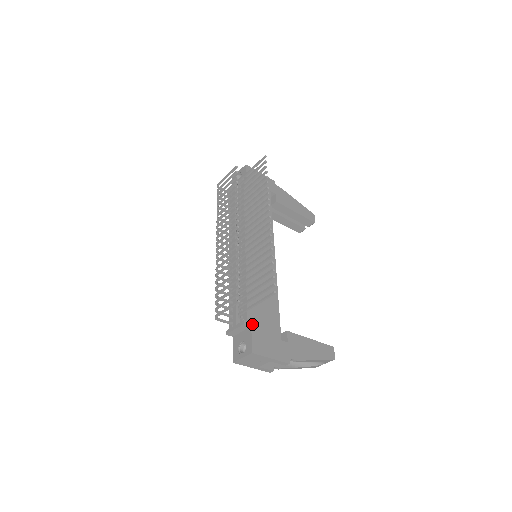
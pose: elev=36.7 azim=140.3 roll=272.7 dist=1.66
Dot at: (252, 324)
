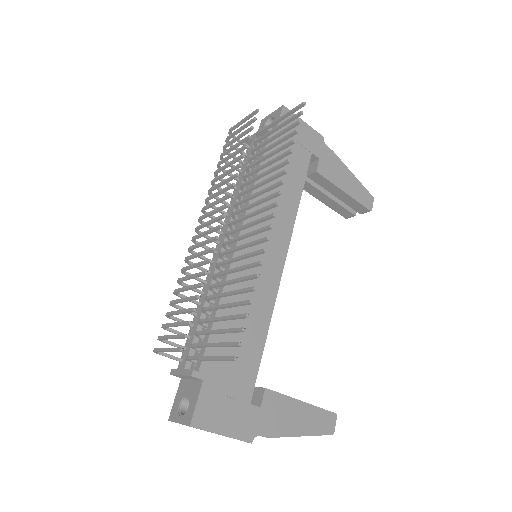
Dot at: (206, 377)
